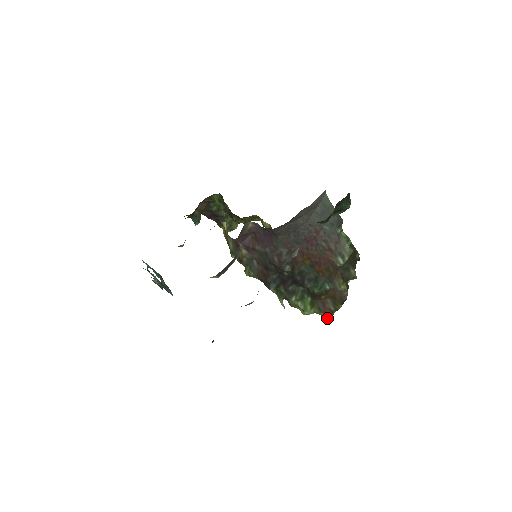
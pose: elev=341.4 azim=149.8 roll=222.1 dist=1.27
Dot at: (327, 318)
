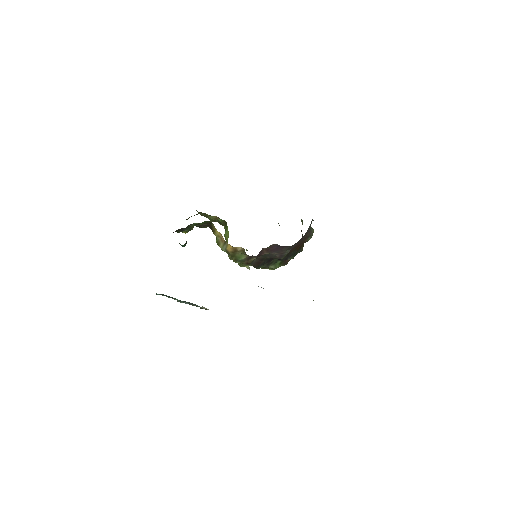
Dot at: occluded
